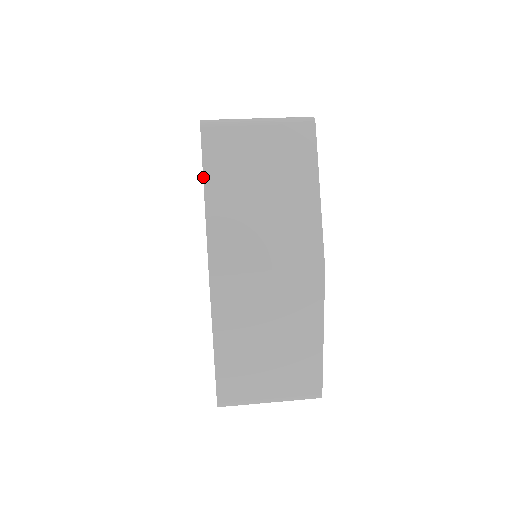
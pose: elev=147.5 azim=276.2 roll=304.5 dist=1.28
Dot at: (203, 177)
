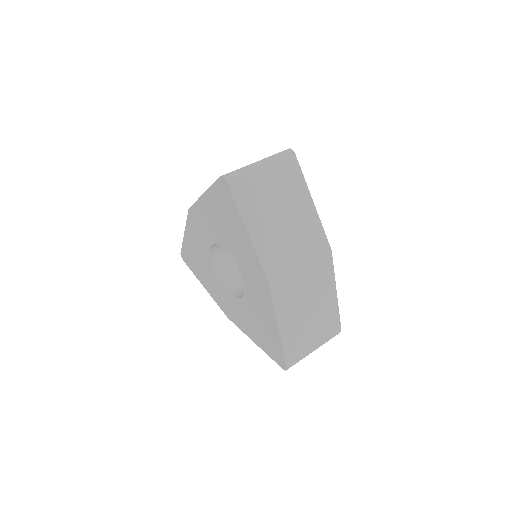
Dot at: (242, 218)
